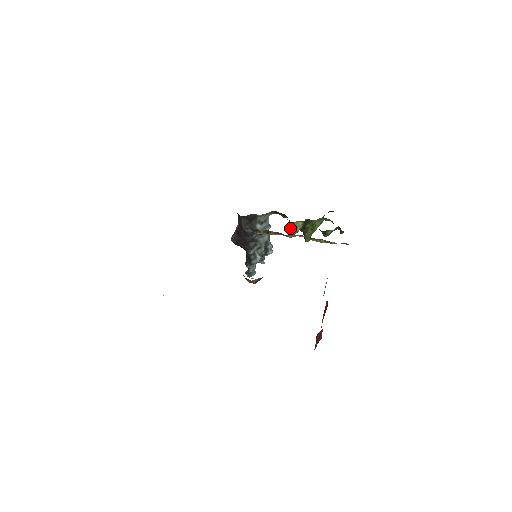
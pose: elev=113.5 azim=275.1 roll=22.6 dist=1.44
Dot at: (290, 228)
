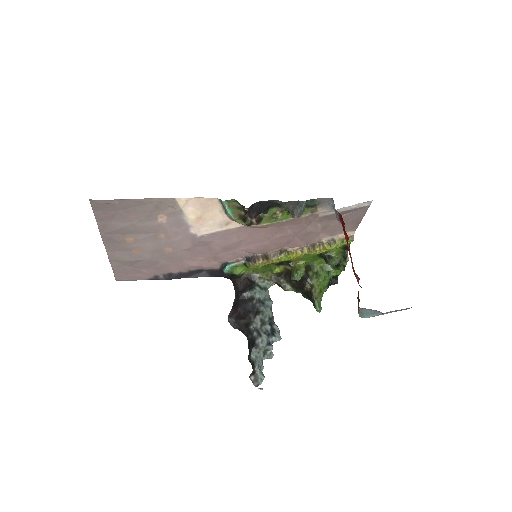
Dot at: (292, 273)
